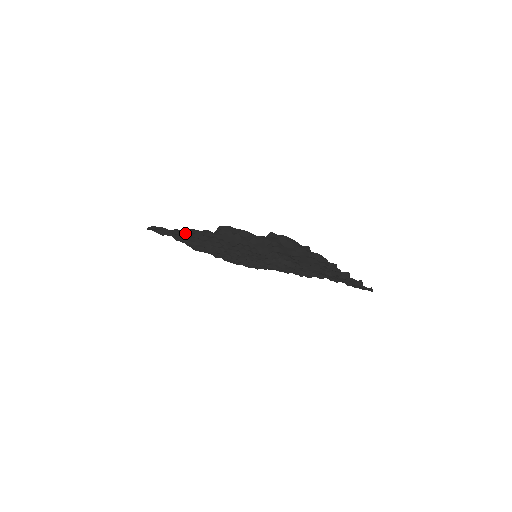
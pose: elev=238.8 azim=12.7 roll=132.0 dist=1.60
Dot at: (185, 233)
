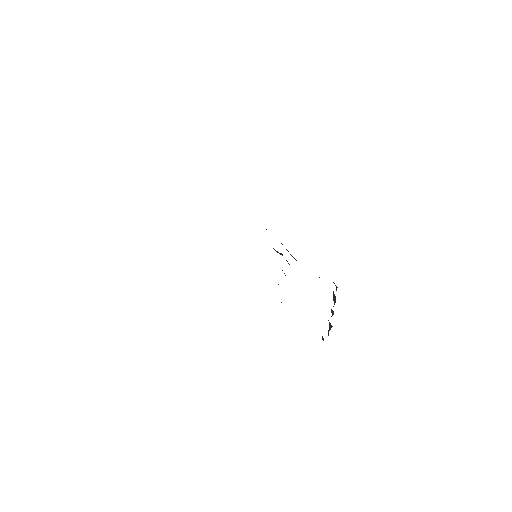
Dot at: occluded
